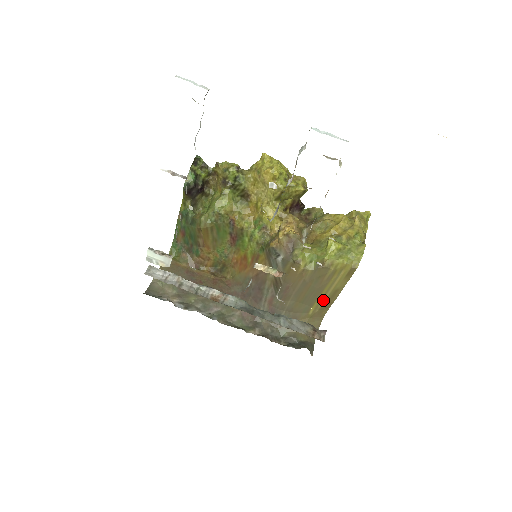
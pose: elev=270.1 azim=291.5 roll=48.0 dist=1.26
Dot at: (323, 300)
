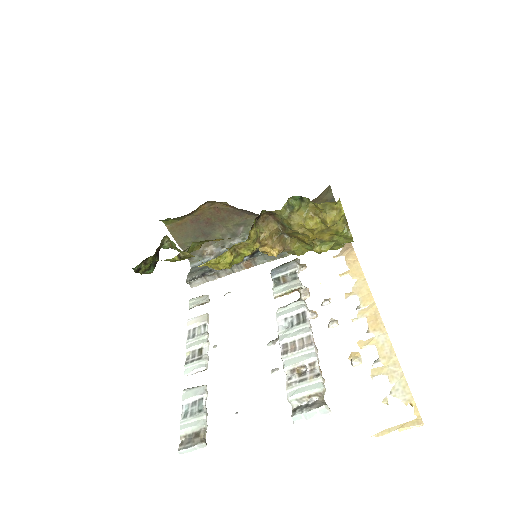
Dot at: occluded
